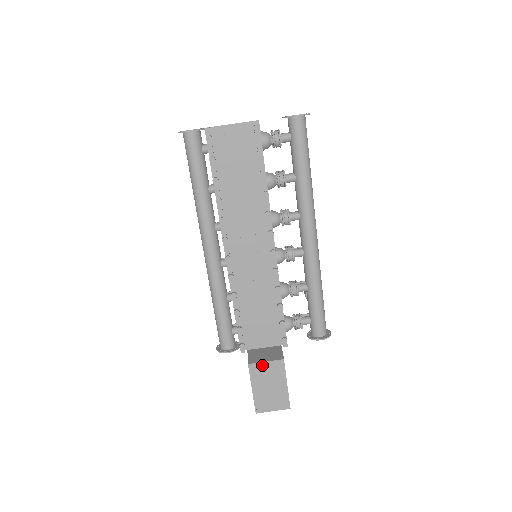
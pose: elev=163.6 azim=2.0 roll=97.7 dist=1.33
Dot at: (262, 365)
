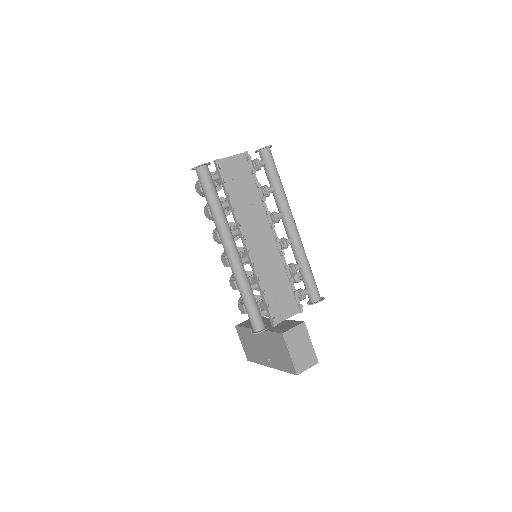
Dot at: (292, 331)
